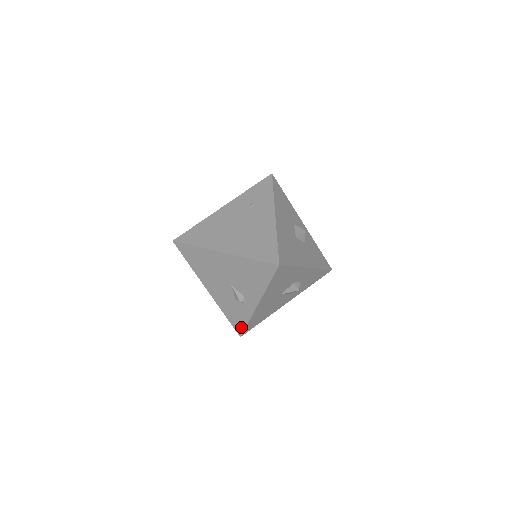
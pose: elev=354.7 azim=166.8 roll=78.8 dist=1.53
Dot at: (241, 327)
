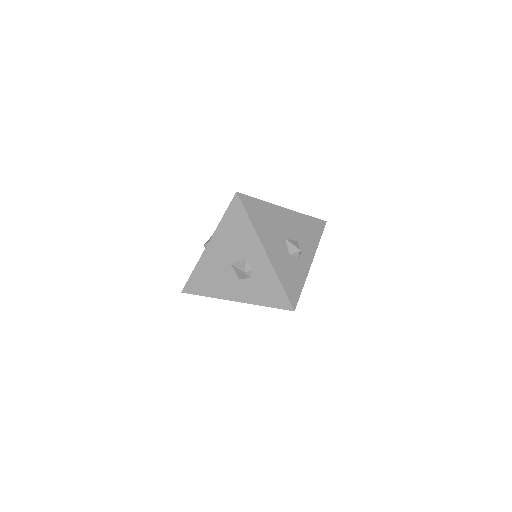
Dot at: (189, 279)
